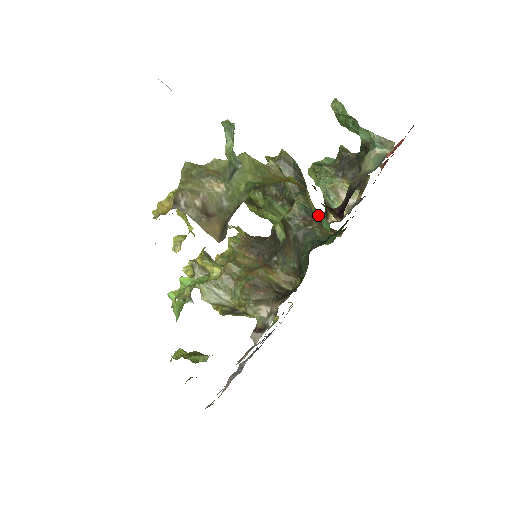
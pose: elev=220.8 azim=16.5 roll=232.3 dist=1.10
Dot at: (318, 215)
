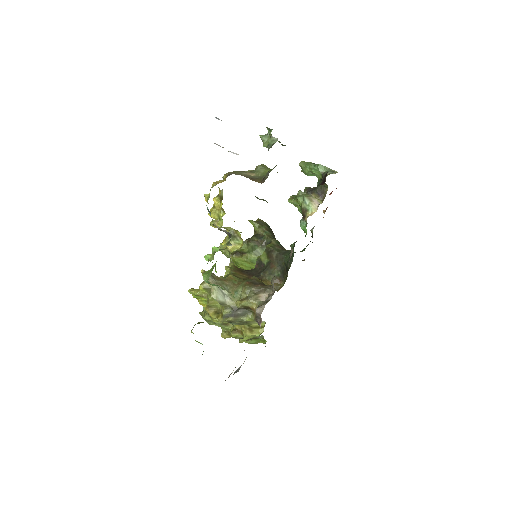
Dot at: occluded
